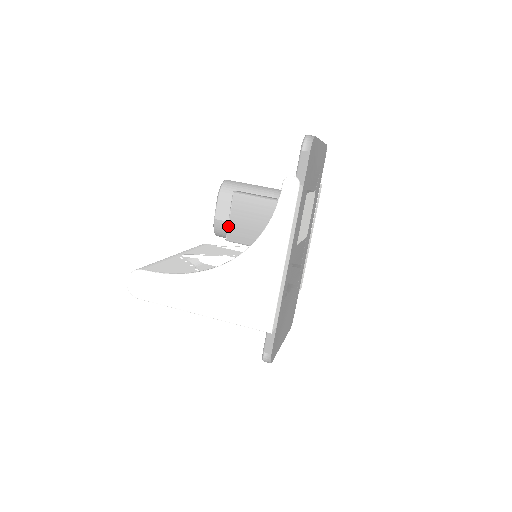
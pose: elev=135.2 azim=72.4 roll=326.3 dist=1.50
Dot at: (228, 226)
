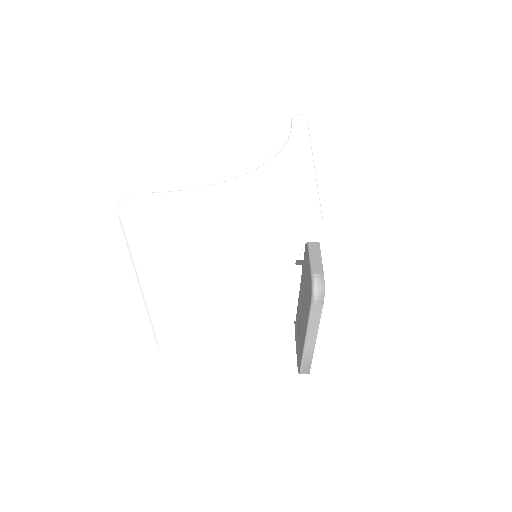
Dot at: occluded
